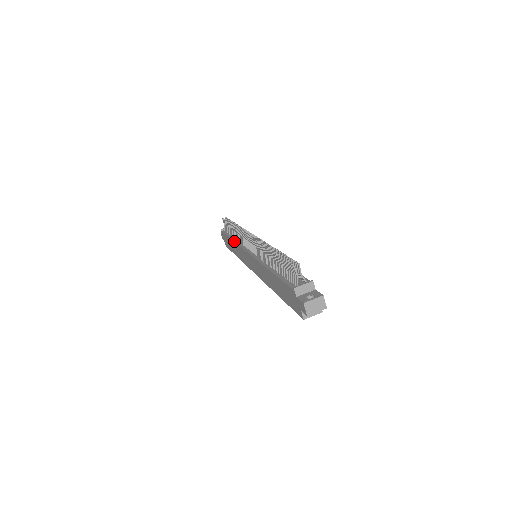
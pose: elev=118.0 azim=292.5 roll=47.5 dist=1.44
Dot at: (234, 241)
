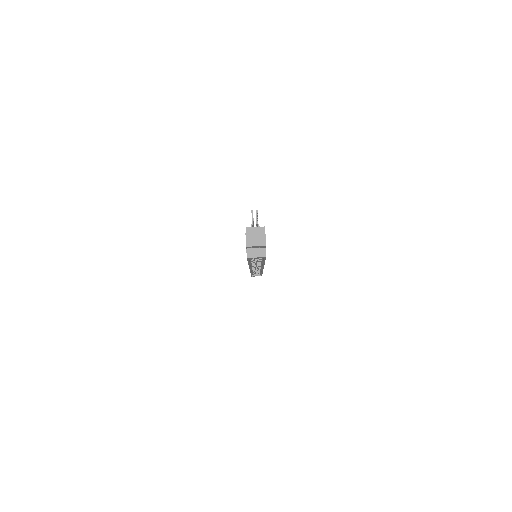
Dot at: occluded
